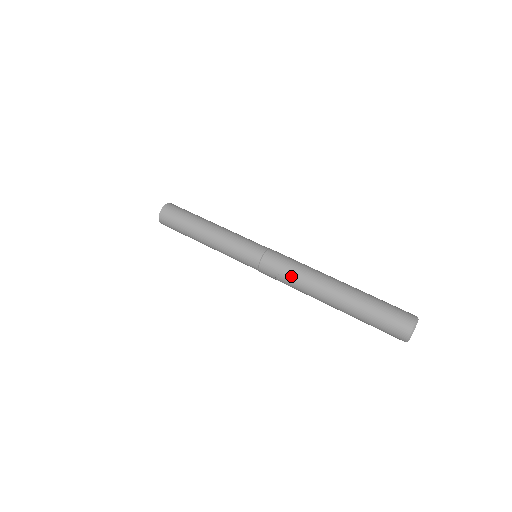
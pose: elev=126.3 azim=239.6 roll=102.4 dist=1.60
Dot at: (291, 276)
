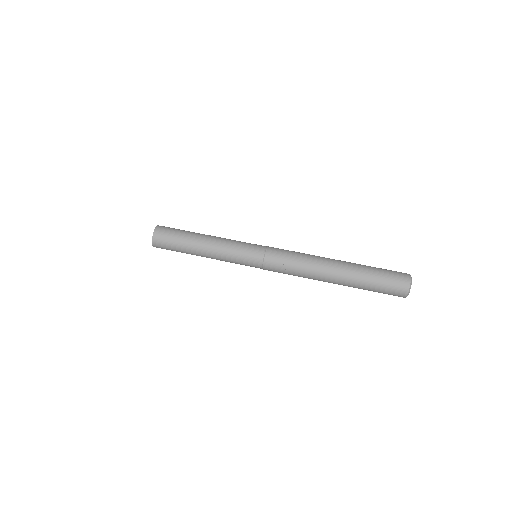
Dot at: (296, 263)
